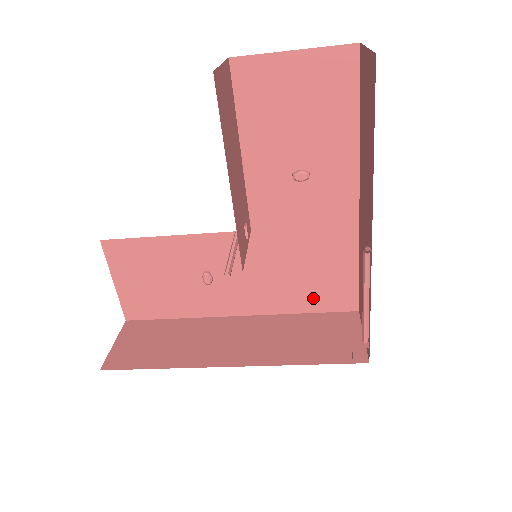
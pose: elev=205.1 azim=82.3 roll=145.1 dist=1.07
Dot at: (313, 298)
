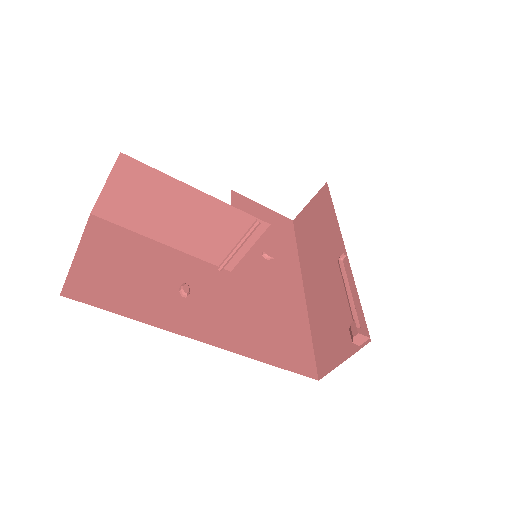
Dot at: (279, 351)
